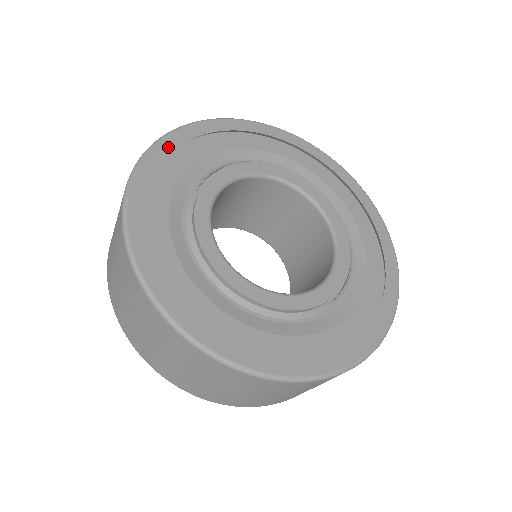
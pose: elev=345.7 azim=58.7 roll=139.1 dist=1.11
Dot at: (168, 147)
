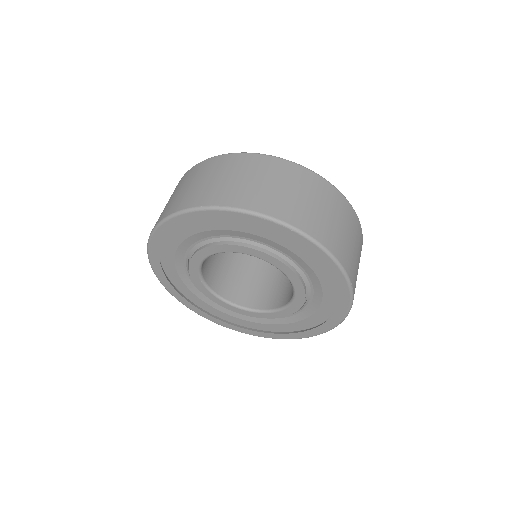
Dot at: (182, 221)
